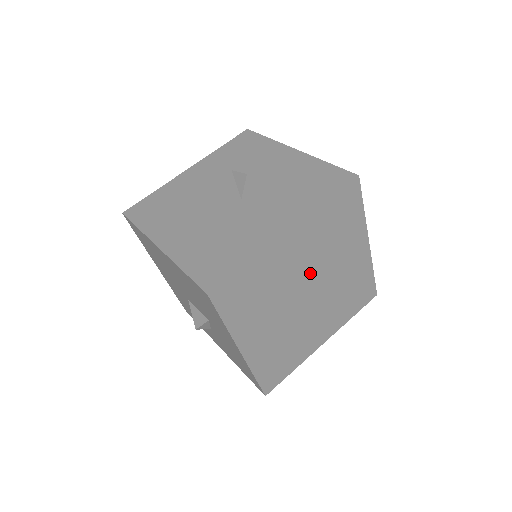
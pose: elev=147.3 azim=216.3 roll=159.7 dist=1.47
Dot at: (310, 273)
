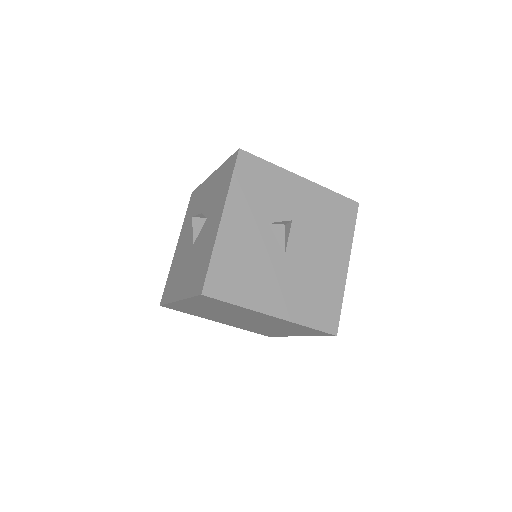
Dot at: (227, 314)
